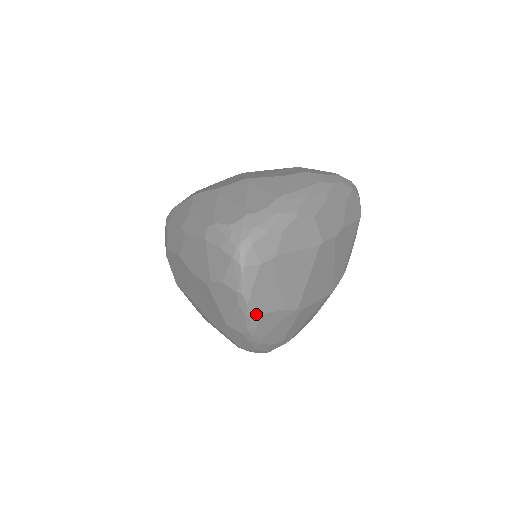
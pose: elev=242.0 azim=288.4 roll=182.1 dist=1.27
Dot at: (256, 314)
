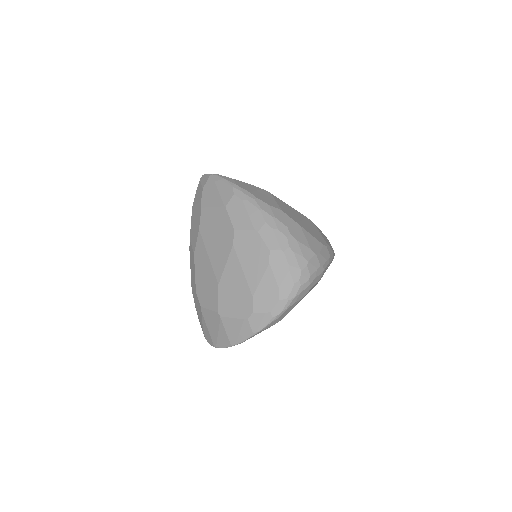
Dot at: (228, 179)
